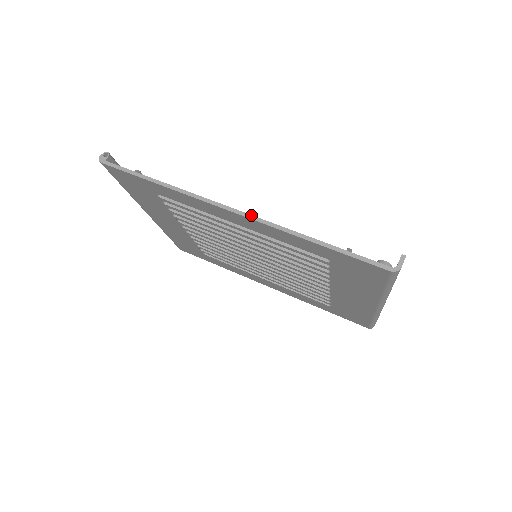
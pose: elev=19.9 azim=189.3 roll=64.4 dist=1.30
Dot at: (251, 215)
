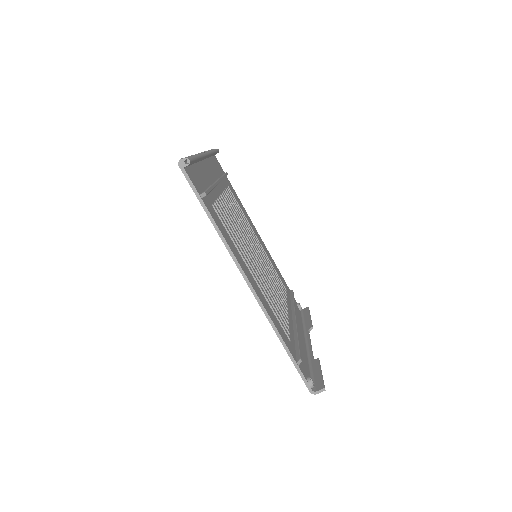
Dot at: (260, 300)
